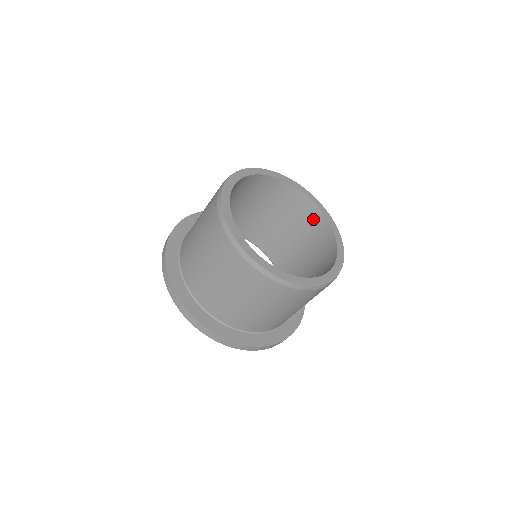
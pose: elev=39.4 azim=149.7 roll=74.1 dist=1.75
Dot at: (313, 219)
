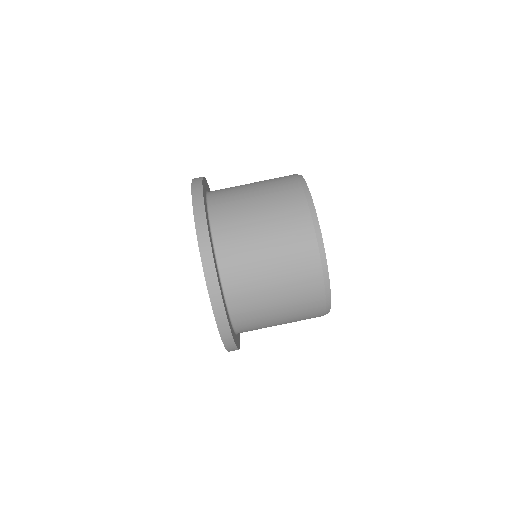
Dot at: occluded
